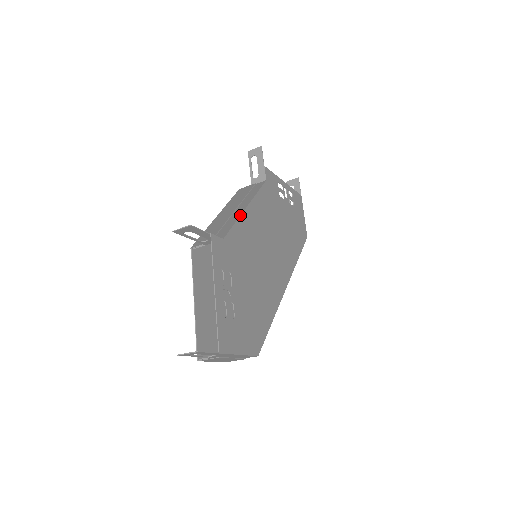
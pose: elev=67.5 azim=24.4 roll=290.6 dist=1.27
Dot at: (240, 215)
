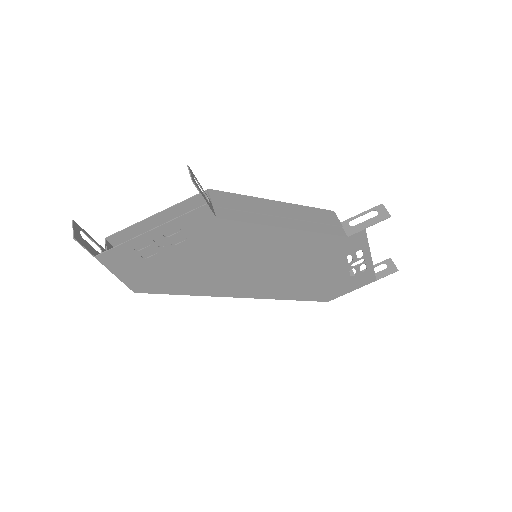
Dot at: (267, 225)
